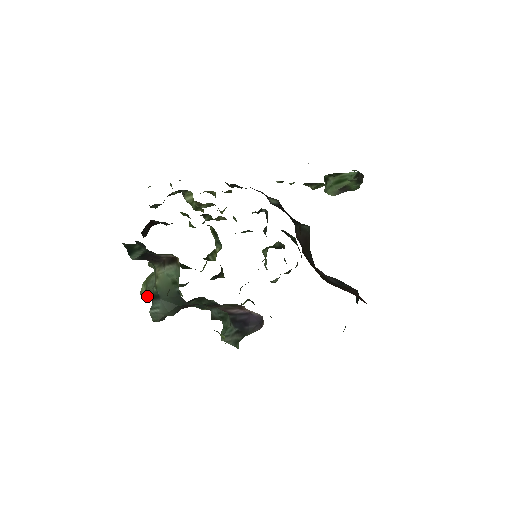
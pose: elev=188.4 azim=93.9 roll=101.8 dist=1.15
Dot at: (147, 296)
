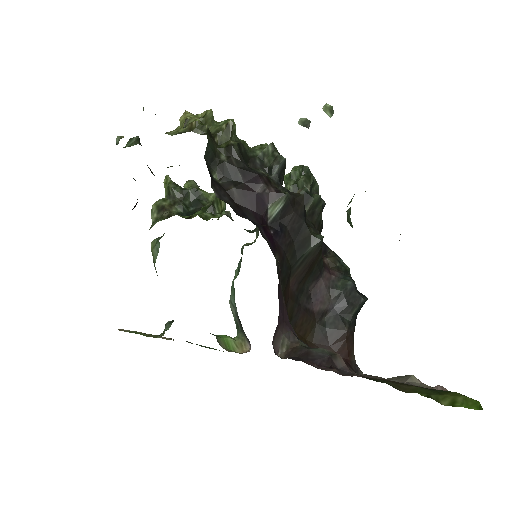
Dot at: occluded
